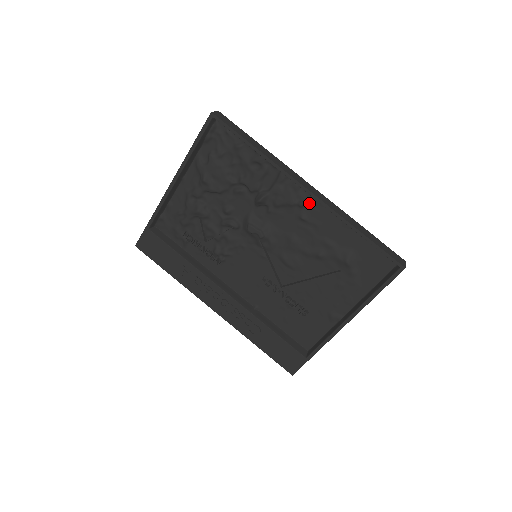
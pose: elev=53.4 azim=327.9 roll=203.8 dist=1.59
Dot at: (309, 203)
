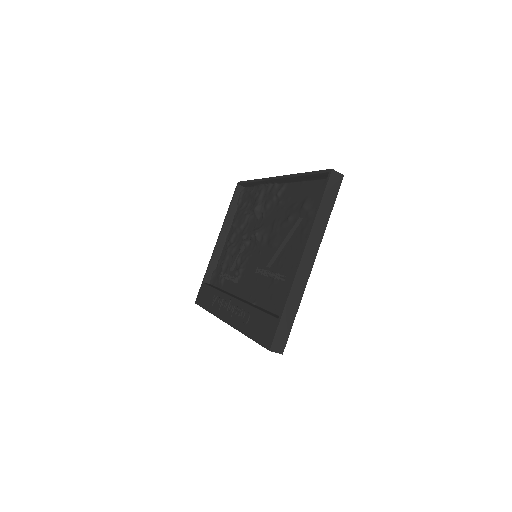
Dot at: (281, 189)
